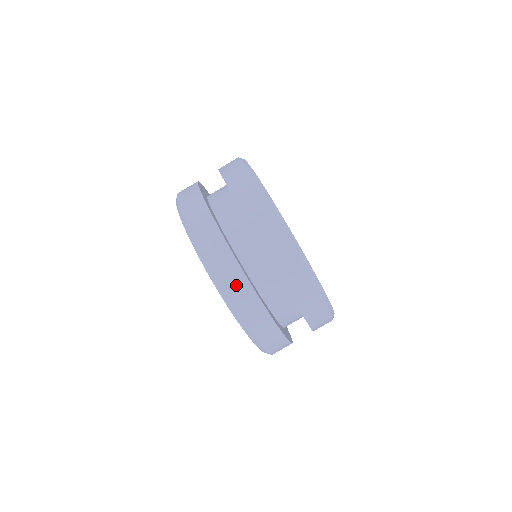
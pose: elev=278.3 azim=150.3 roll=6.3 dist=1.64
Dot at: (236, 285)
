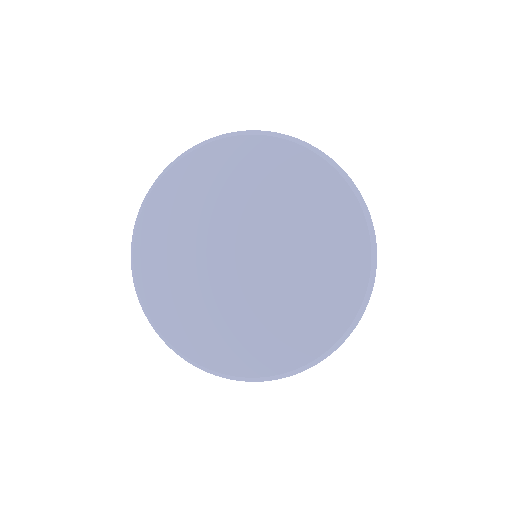
Dot at: occluded
